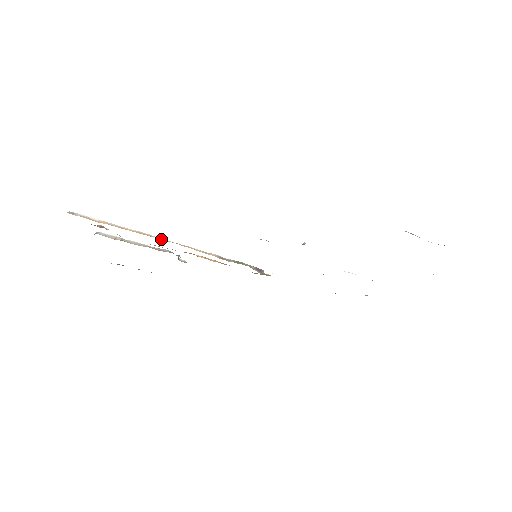
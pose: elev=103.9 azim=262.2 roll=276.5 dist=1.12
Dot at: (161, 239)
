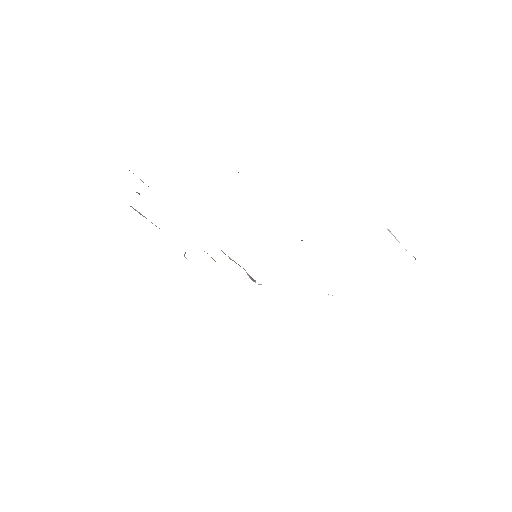
Dot at: occluded
